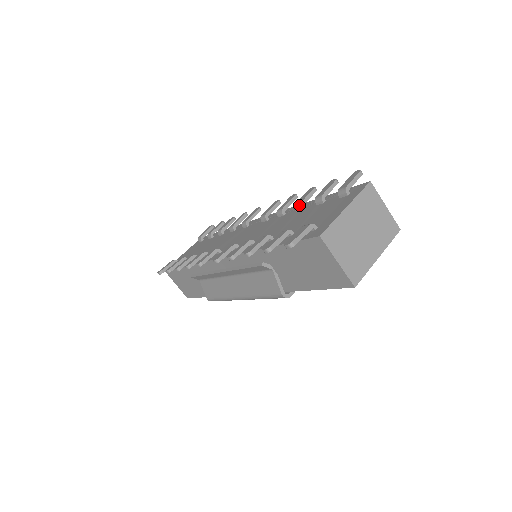
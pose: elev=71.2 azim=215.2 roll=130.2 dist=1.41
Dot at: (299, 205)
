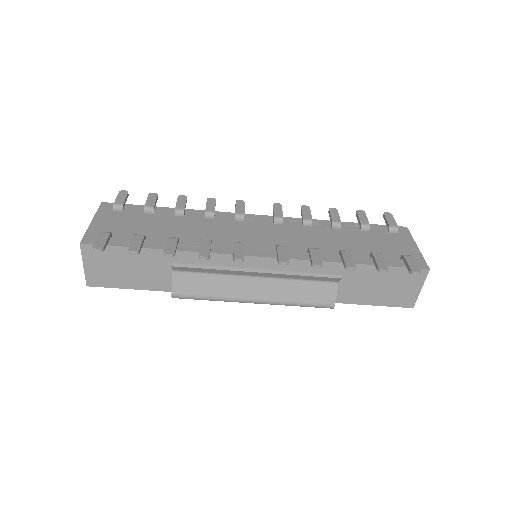
Dot at: (340, 224)
